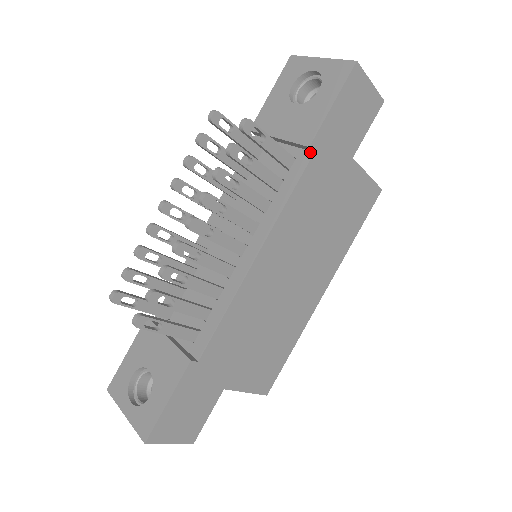
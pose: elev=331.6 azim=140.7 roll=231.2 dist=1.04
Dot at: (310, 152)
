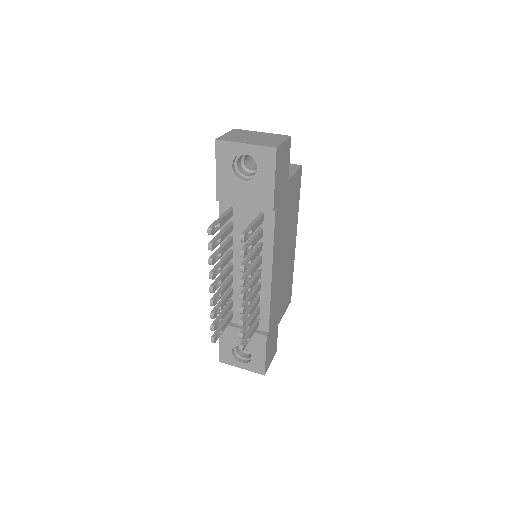
Dot at: occluded
